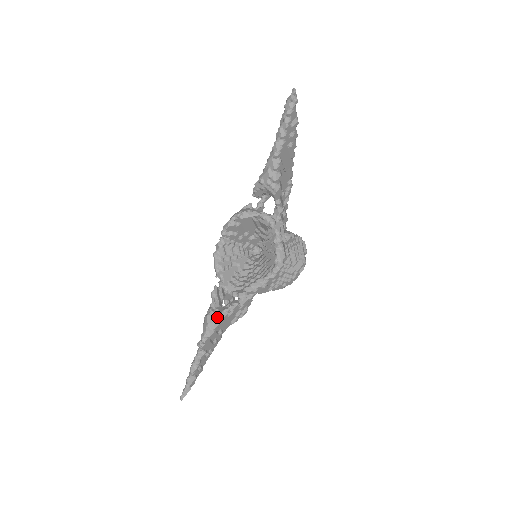
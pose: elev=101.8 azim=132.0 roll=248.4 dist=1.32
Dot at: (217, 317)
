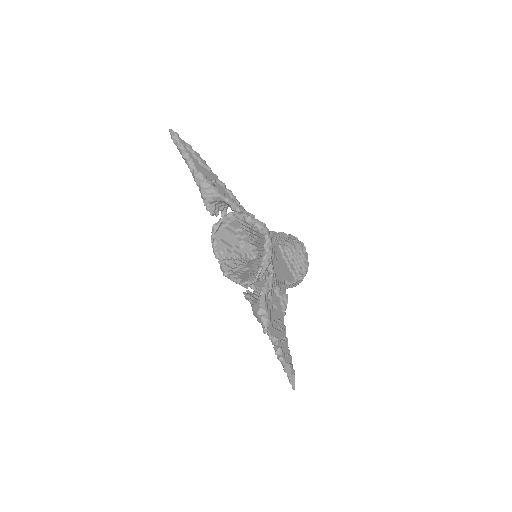
Dot at: (259, 303)
